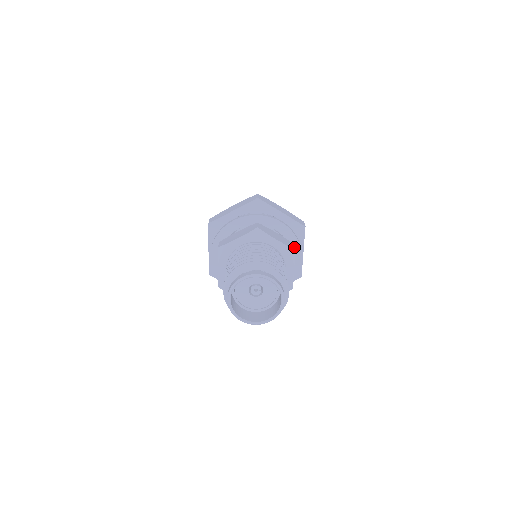
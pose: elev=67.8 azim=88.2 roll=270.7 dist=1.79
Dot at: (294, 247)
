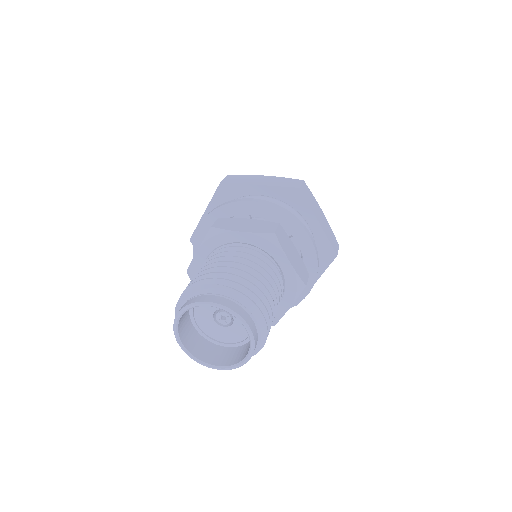
Dot at: (275, 229)
